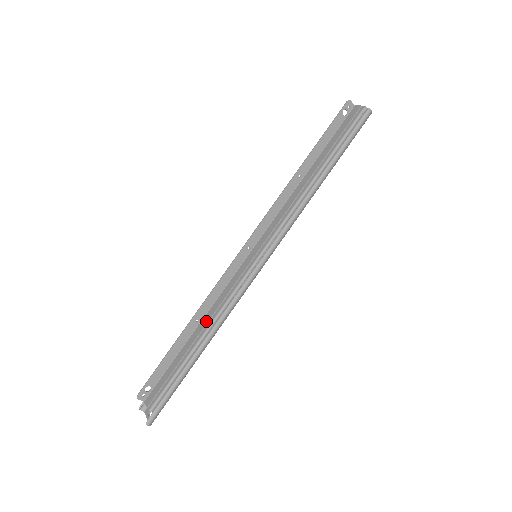
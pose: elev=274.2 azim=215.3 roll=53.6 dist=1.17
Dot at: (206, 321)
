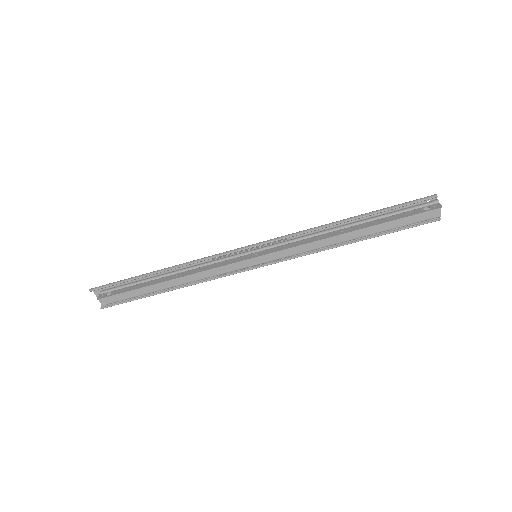
Dot at: (185, 279)
